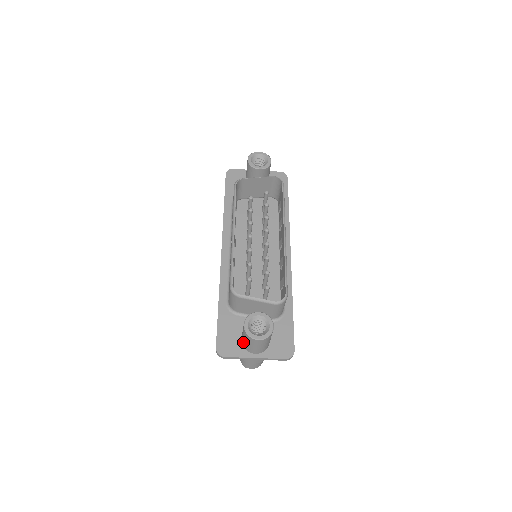
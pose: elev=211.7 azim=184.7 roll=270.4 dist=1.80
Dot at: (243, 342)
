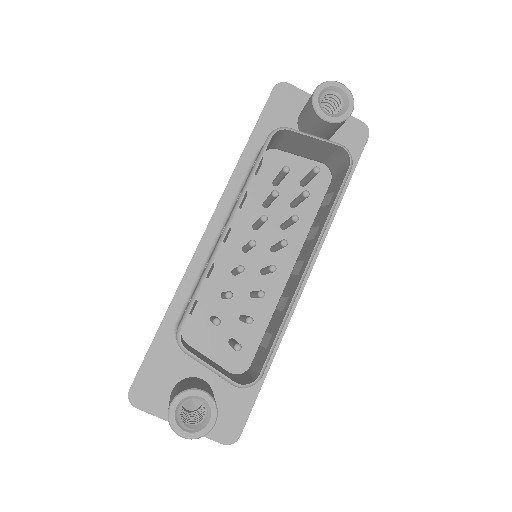
Dot at: occluded
